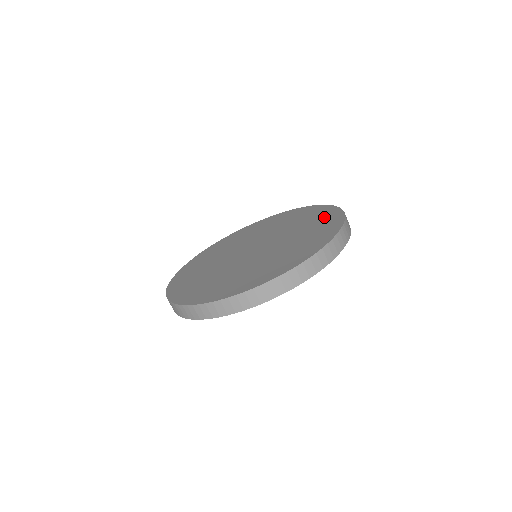
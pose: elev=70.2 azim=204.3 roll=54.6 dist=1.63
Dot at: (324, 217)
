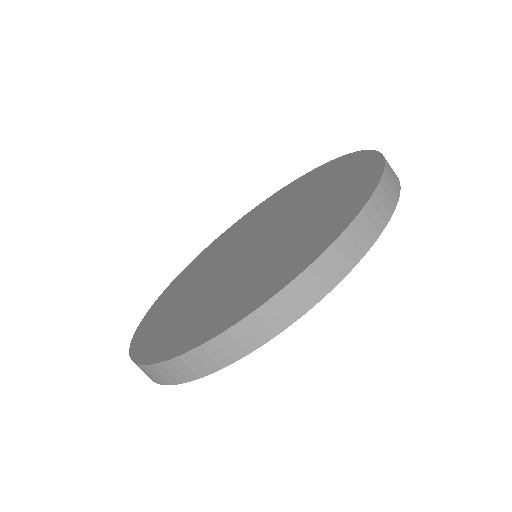
Dot at: (302, 182)
